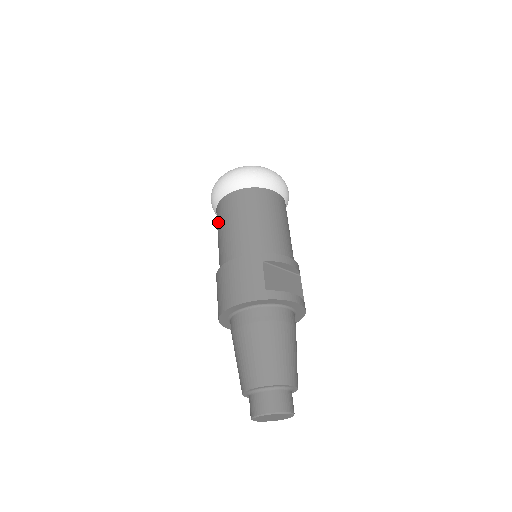
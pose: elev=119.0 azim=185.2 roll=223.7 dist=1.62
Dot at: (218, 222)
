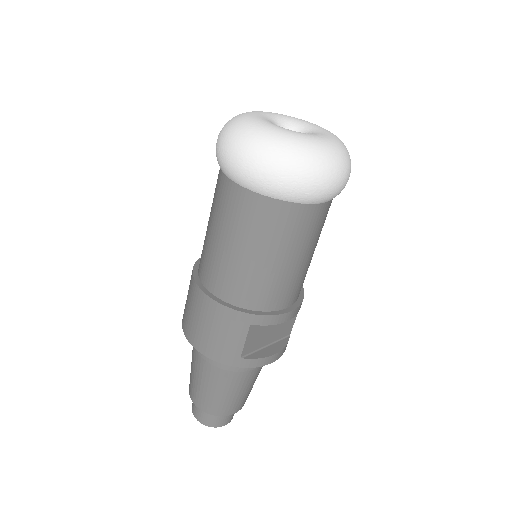
Dot at: (215, 204)
